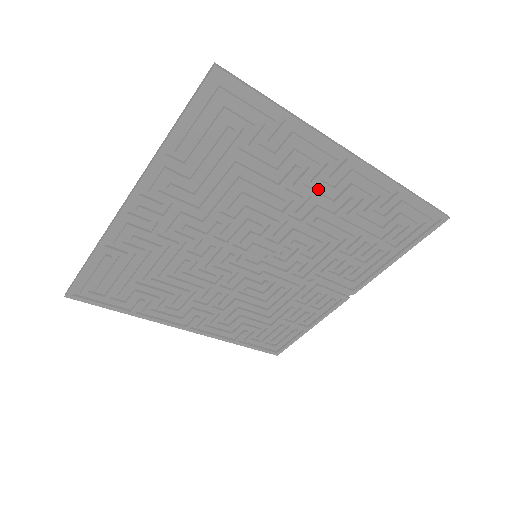
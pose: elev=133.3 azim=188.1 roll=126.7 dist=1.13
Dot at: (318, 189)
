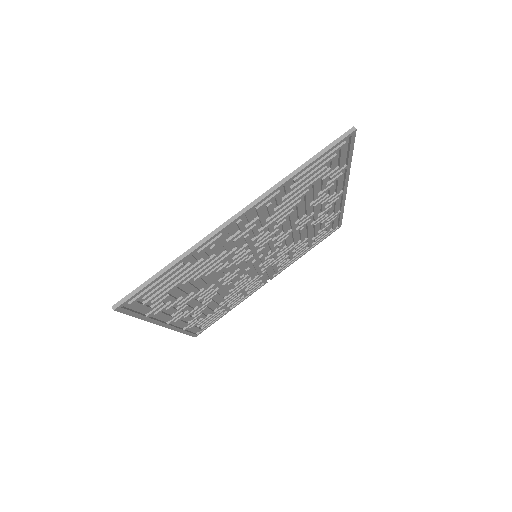
Dot at: (318, 208)
